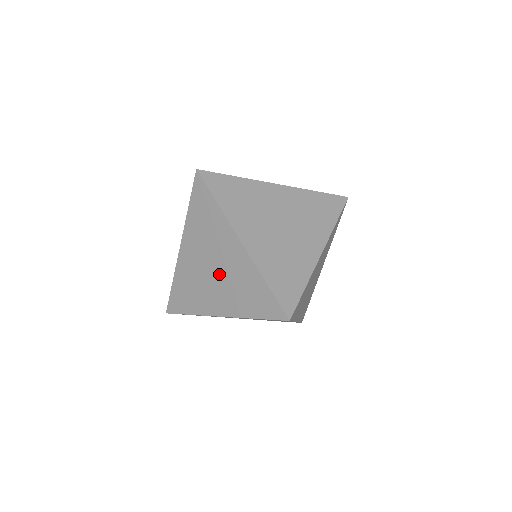
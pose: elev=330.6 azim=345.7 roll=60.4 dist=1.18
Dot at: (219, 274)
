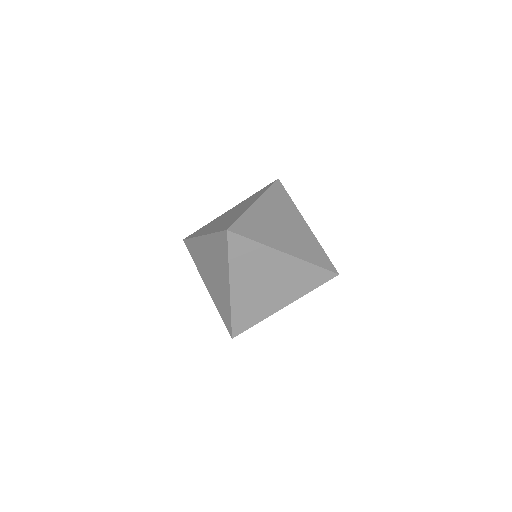
Dot at: (275, 283)
